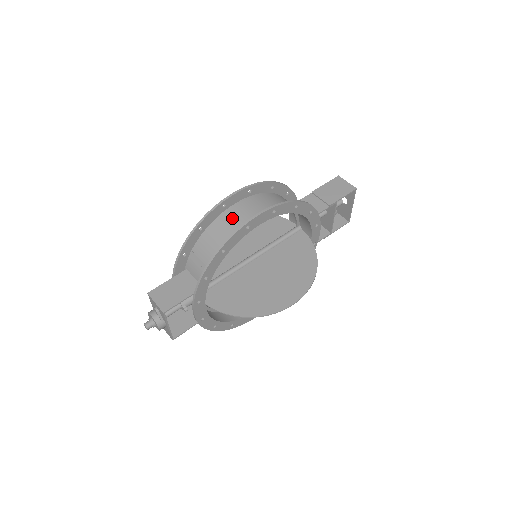
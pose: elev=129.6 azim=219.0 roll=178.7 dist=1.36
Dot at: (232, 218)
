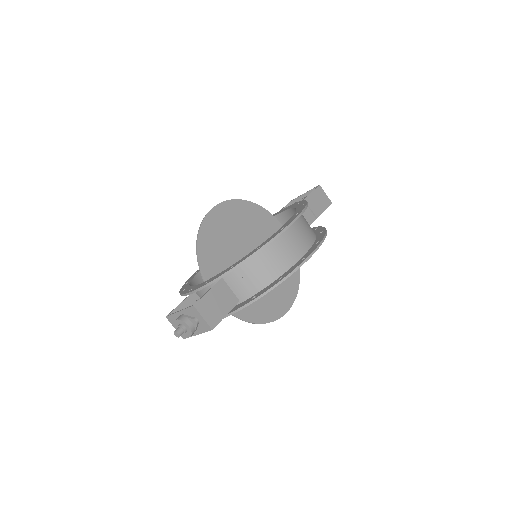
Dot at: (286, 243)
